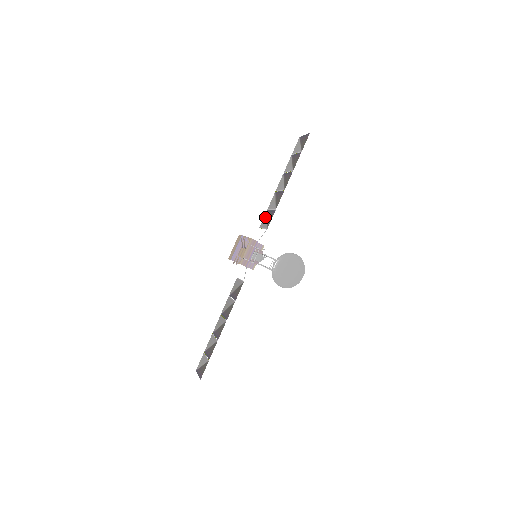
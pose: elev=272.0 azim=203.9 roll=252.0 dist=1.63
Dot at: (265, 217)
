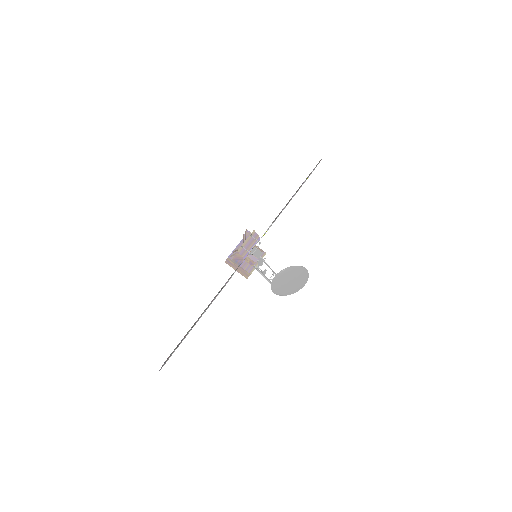
Dot at: occluded
